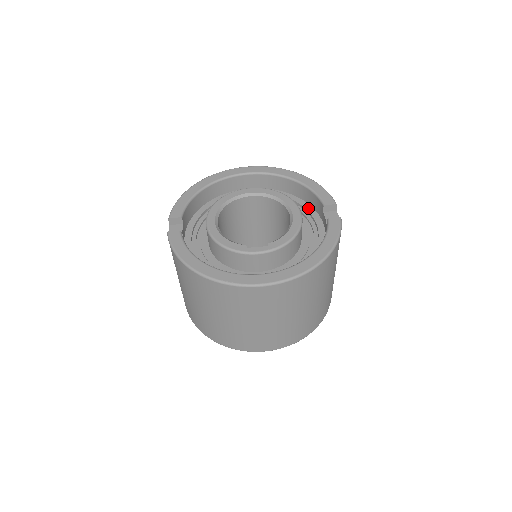
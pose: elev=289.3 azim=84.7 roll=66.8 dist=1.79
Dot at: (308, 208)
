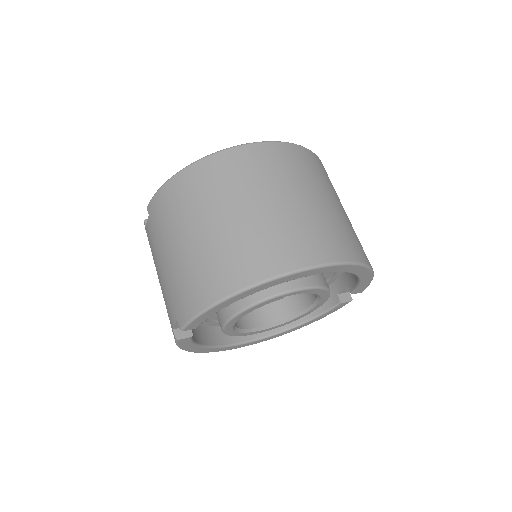
Dot at: occluded
